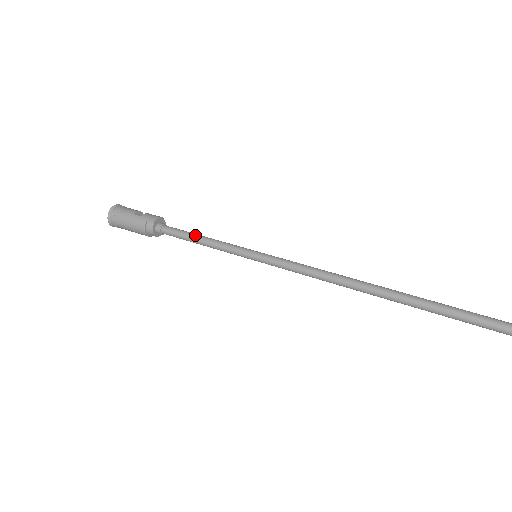
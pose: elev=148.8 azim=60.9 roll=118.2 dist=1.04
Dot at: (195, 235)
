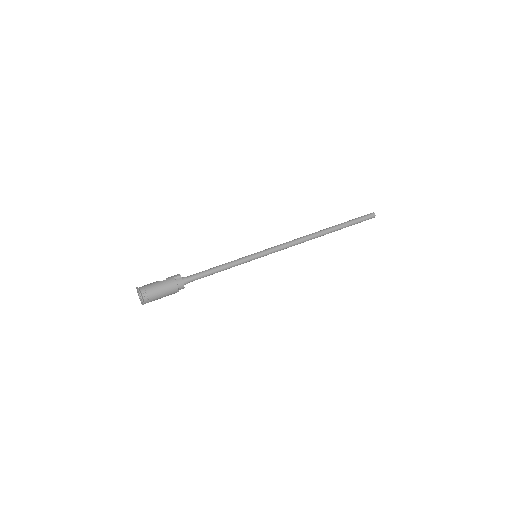
Dot at: (213, 268)
